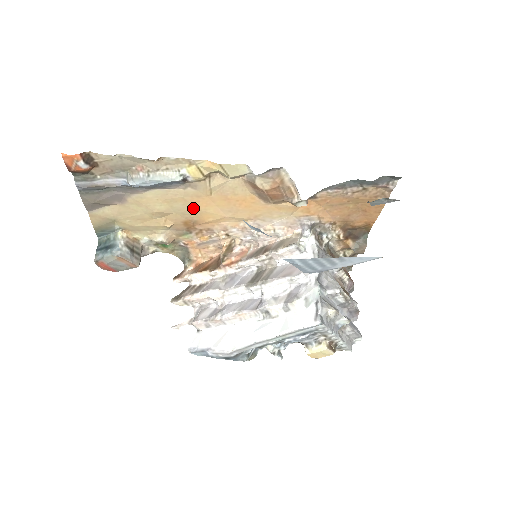
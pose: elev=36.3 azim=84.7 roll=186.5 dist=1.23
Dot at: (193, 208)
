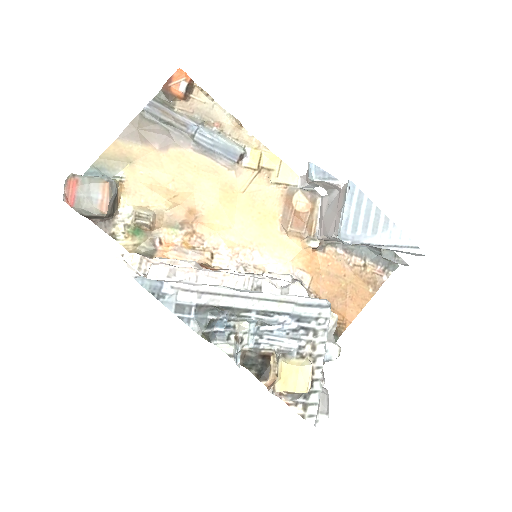
Dot at: (216, 196)
